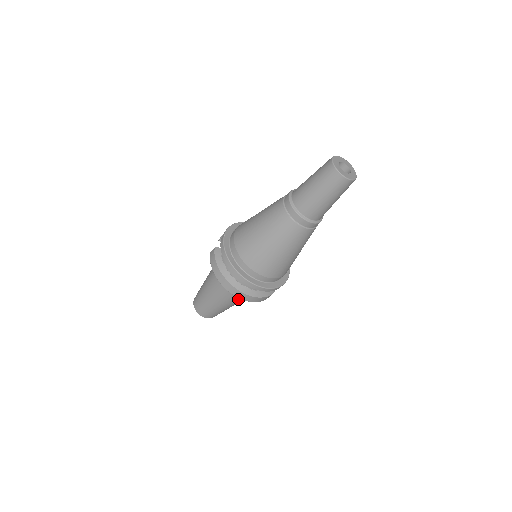
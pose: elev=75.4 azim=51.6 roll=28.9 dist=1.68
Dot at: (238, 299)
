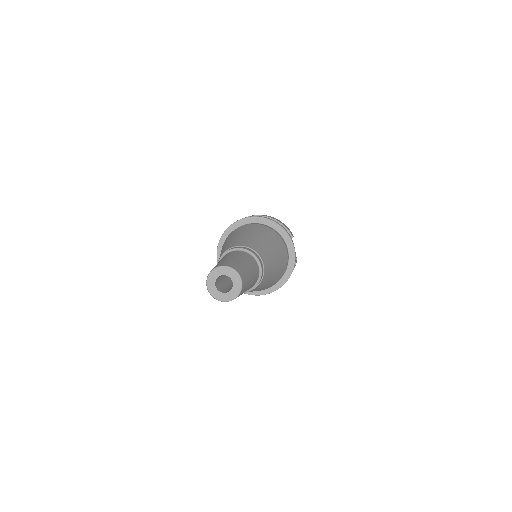
Dot at: occluded
